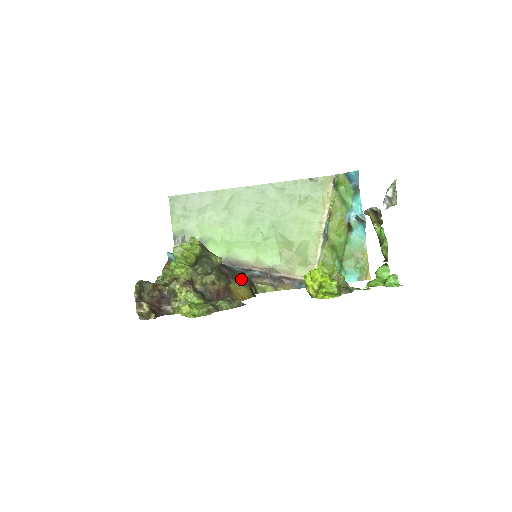
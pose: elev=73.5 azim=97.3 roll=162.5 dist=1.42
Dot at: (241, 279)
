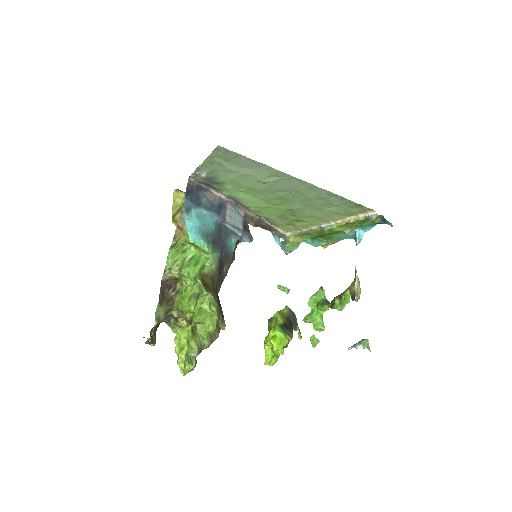
Dot at: (232, 259)
